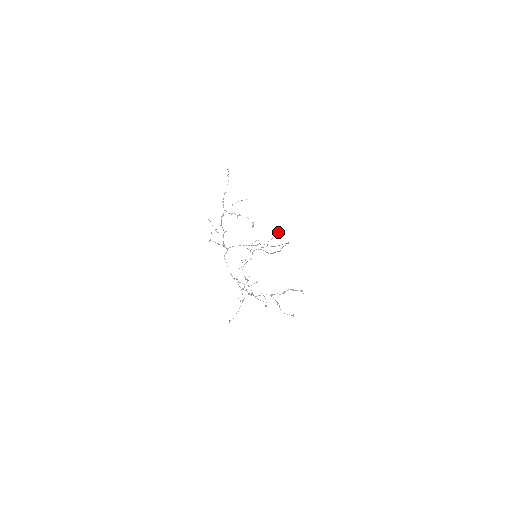
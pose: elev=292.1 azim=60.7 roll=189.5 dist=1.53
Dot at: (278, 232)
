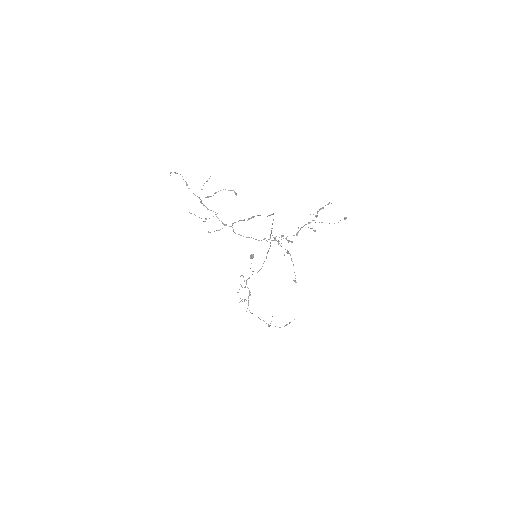
Dot at: (251, 257)
